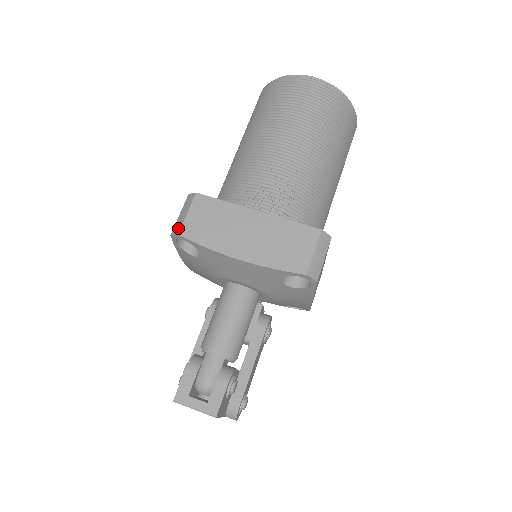
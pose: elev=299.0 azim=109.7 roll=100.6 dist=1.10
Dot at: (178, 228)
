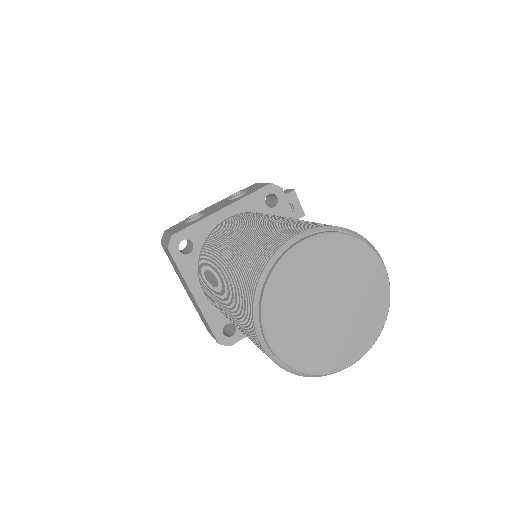
Dot at: (162, 240)
